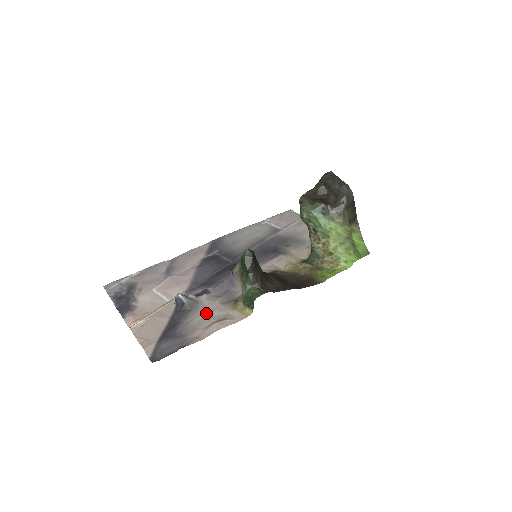
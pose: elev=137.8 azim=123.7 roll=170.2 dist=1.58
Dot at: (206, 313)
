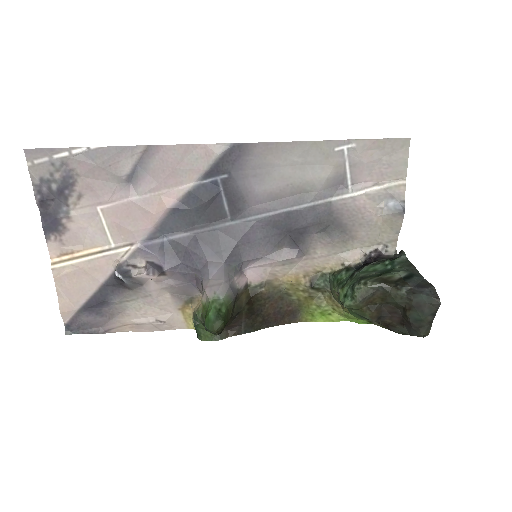
Dot at: (147, 300)
